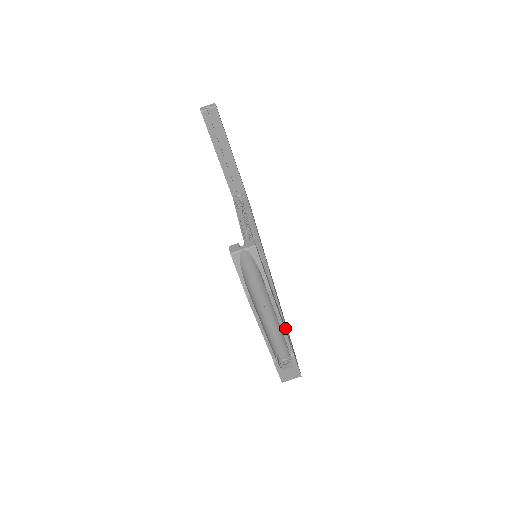
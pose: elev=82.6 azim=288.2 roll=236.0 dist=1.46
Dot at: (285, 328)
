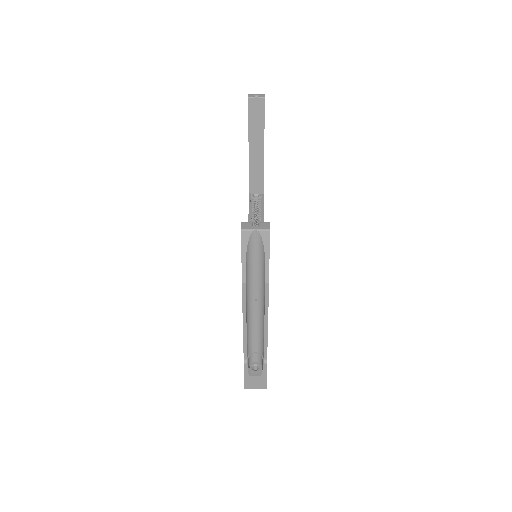
Dot at: occluded
